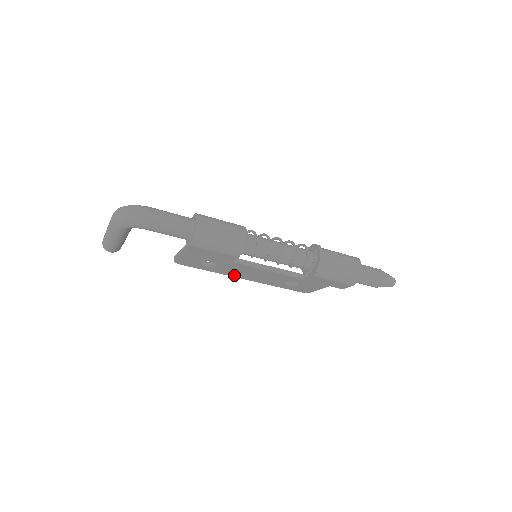
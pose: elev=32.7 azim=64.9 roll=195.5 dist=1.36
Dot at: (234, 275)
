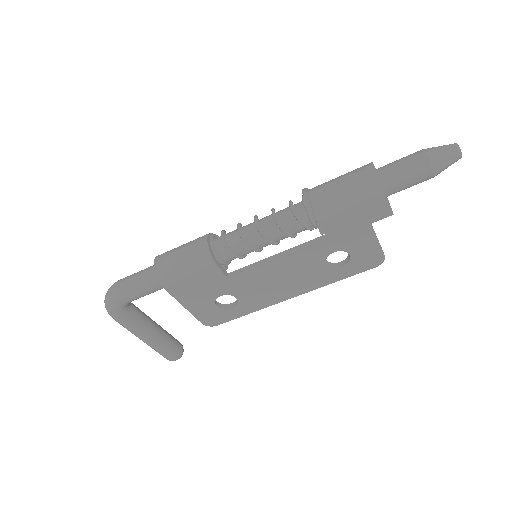
Dot at: (275, 299)
